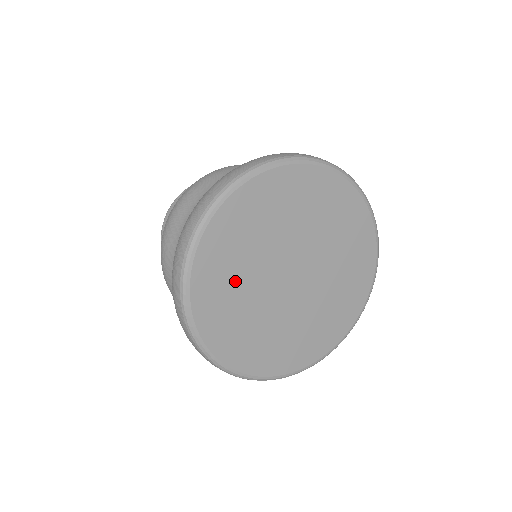
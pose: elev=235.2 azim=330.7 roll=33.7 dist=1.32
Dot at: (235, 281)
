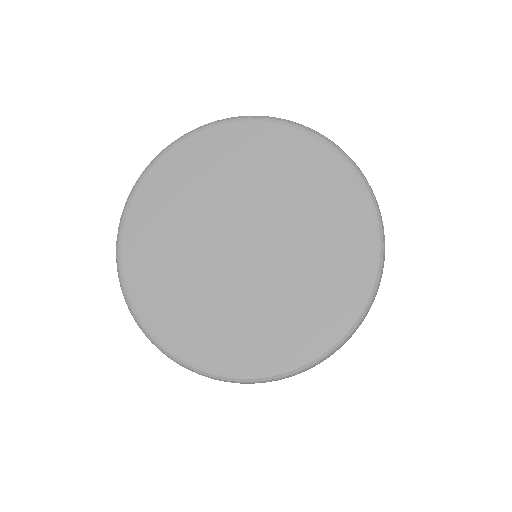
Dot at: (170, 244)
